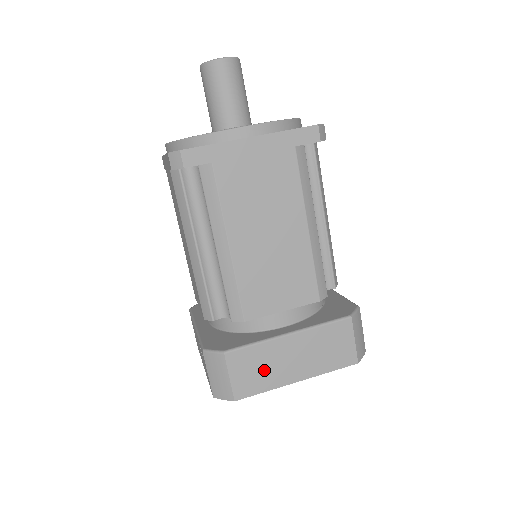
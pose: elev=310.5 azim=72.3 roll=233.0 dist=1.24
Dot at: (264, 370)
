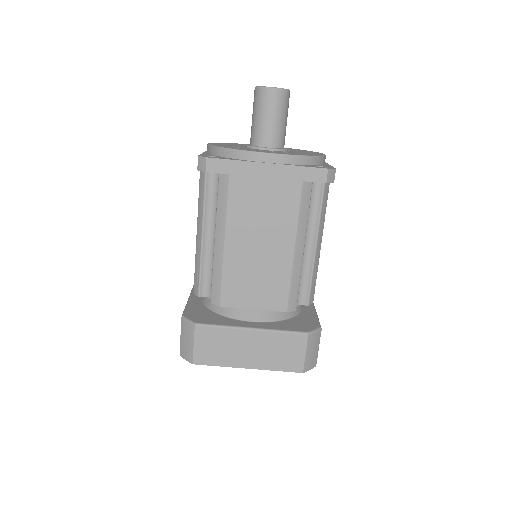
Dot at: (223, 349)
